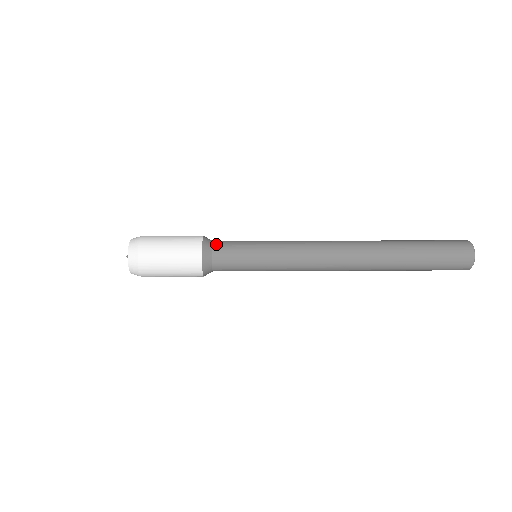
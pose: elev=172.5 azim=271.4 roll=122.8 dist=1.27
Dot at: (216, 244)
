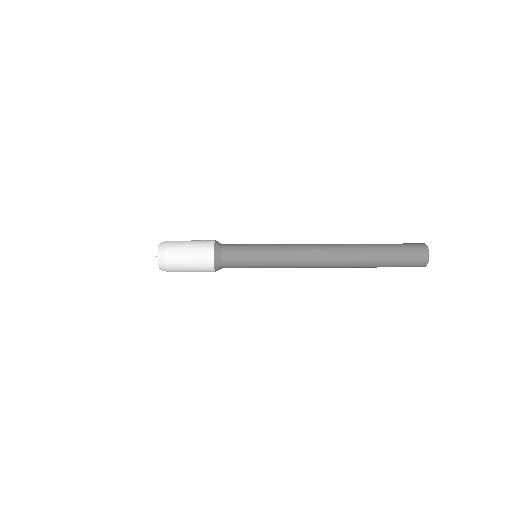
Dot at: (225, 248)
